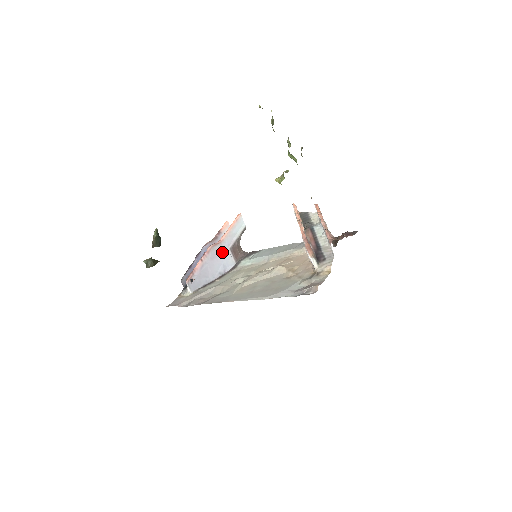
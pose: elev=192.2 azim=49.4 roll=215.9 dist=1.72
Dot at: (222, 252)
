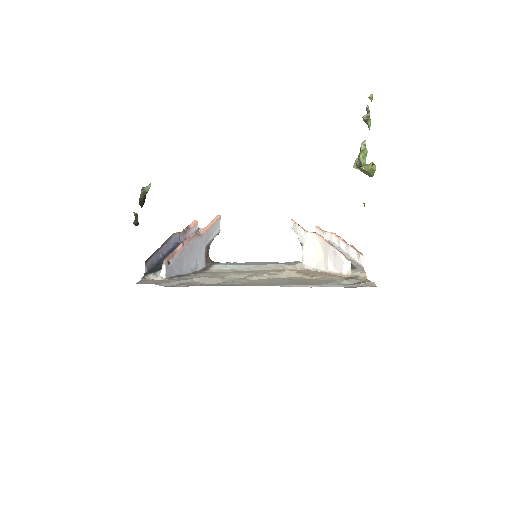
Dot at: (199, 246)
